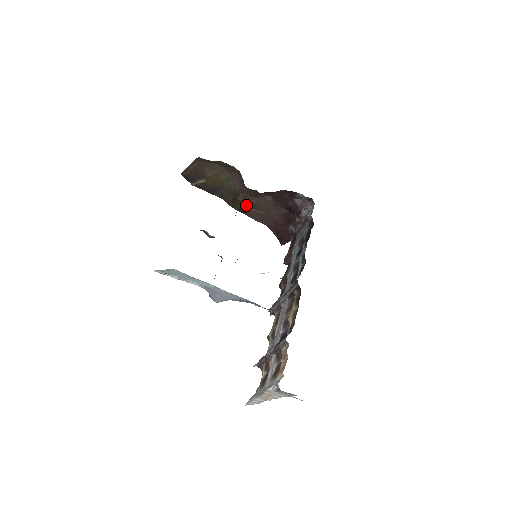
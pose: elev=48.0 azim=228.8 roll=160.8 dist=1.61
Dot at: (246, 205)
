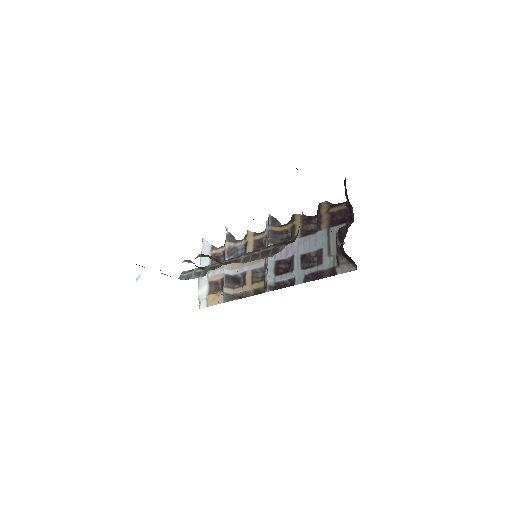
Dot at: occluded
